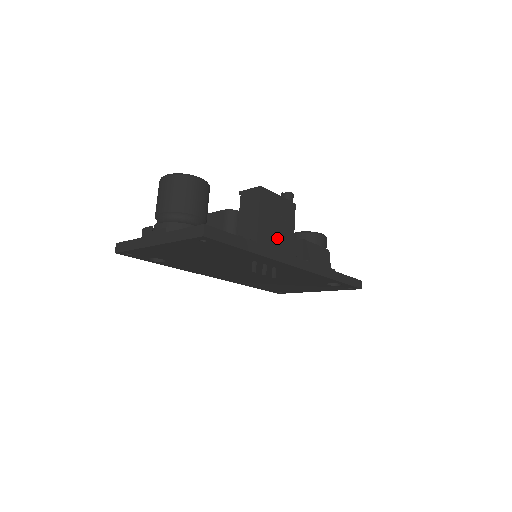
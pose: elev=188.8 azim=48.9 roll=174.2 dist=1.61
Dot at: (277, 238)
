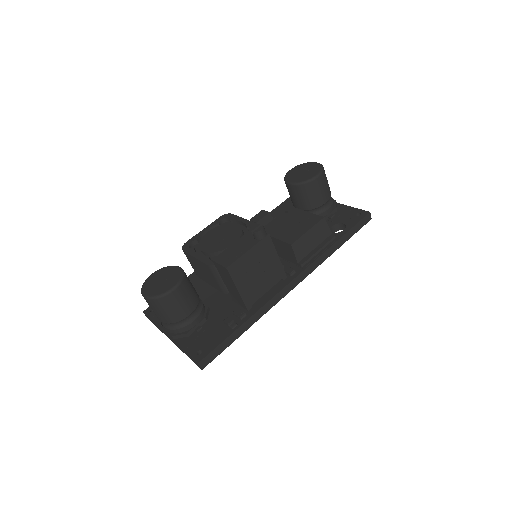
Dot at: (264, 282)
